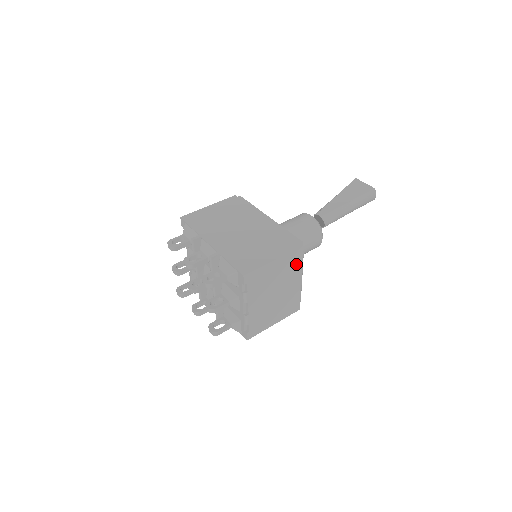
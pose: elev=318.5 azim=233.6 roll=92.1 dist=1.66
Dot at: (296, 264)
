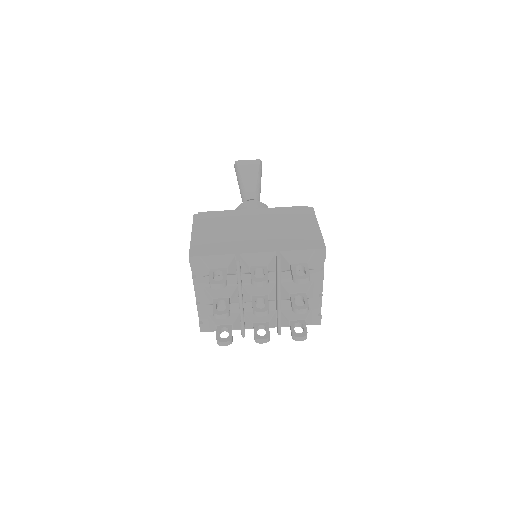
Dot at: occluded
